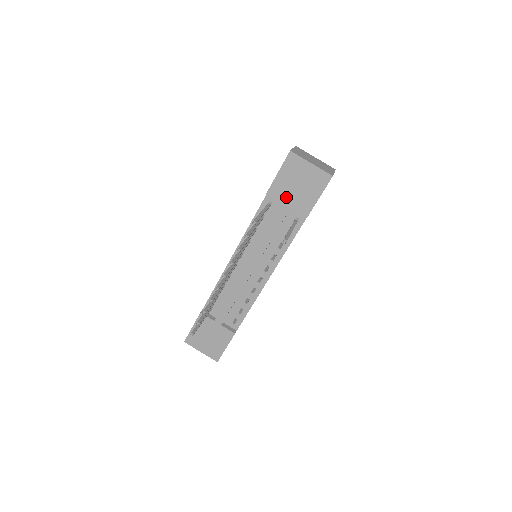
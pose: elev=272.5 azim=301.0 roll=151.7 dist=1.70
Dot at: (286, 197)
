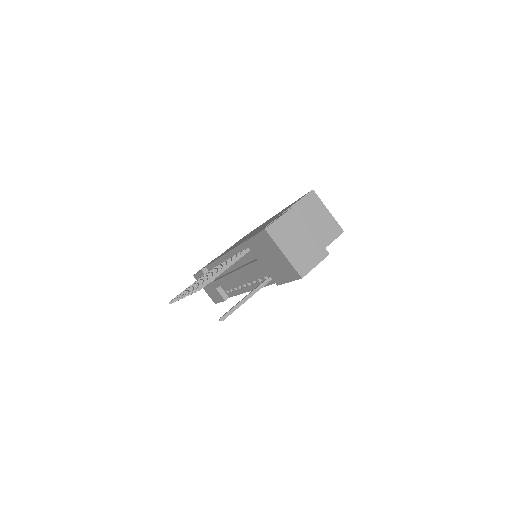
Dot at: (261, 258)
